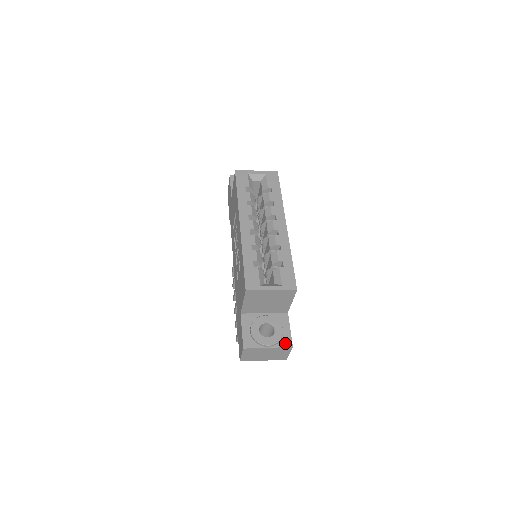
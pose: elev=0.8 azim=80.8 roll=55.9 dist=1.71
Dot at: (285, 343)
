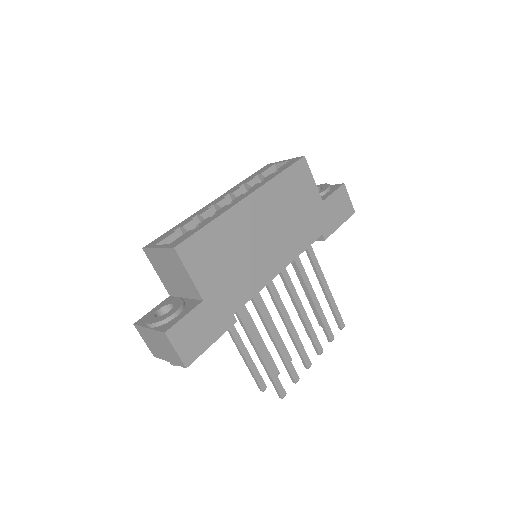
Dot at: (164, 327)
